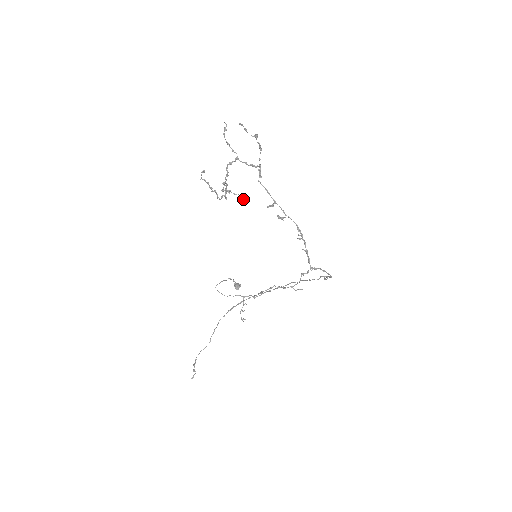
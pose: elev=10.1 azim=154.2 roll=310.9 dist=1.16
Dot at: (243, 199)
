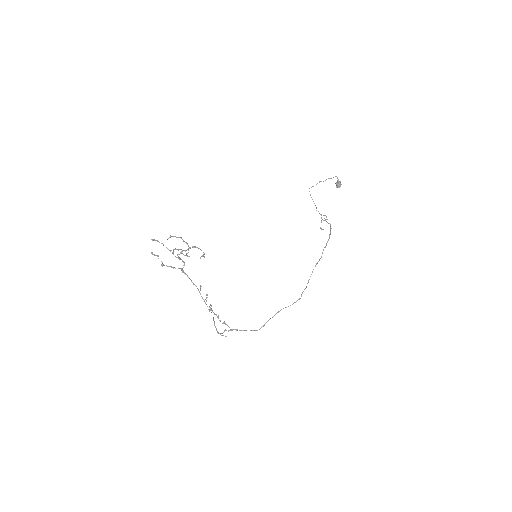
Dot at: (203, 256)
